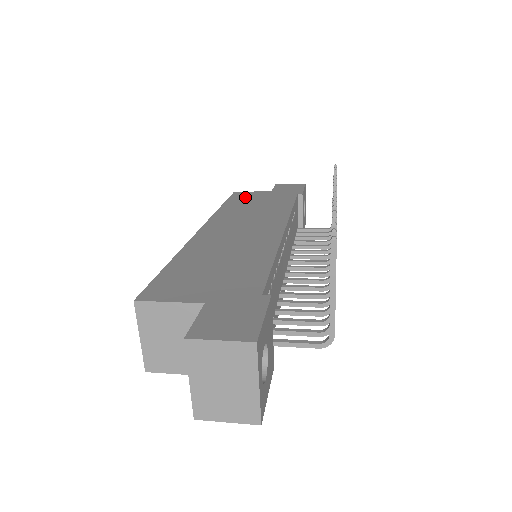
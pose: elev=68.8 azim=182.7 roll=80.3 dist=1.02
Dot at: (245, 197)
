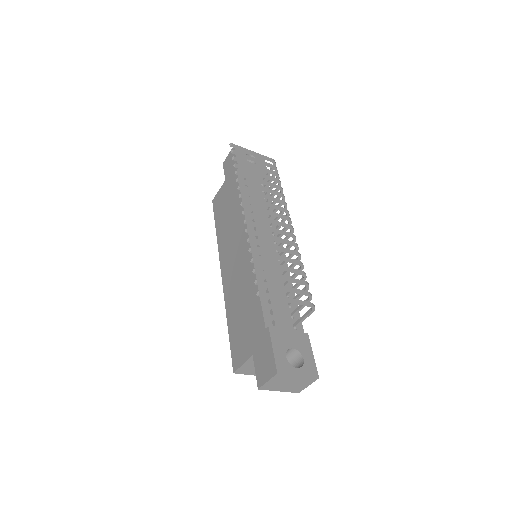
Dot at: (219, 205)
